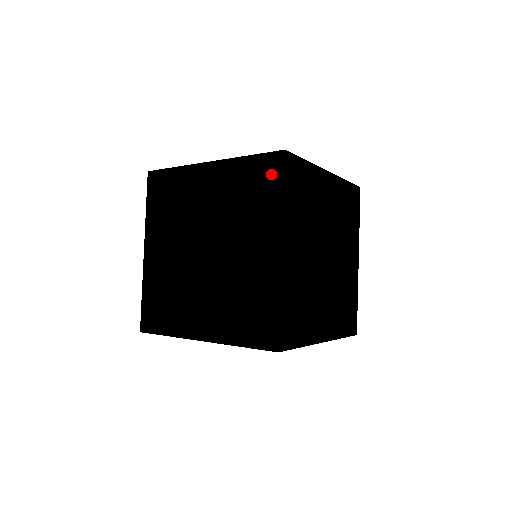
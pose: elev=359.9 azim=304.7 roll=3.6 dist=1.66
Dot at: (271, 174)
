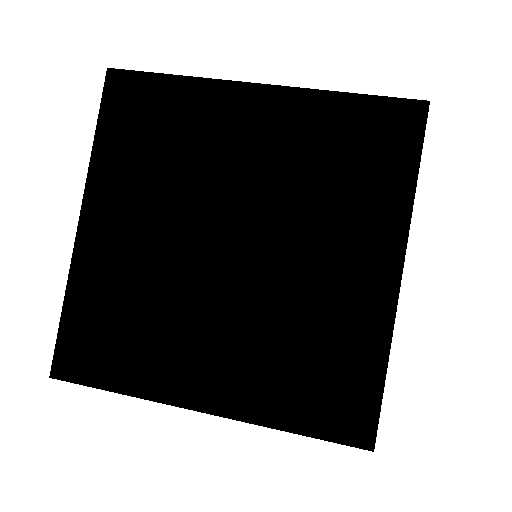
Dot at: occluded
